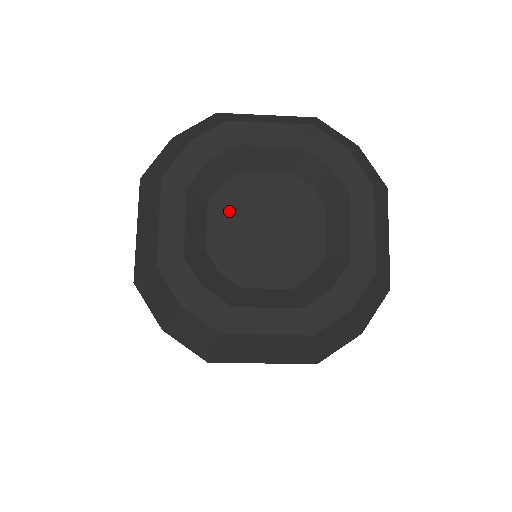
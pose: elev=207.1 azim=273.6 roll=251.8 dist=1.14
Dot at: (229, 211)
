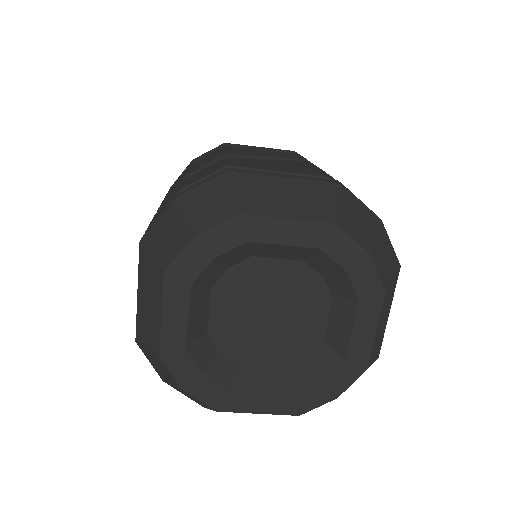
Dot at: (233, 296)
